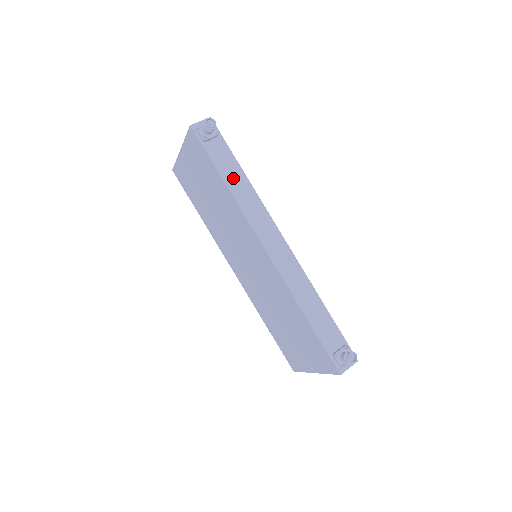
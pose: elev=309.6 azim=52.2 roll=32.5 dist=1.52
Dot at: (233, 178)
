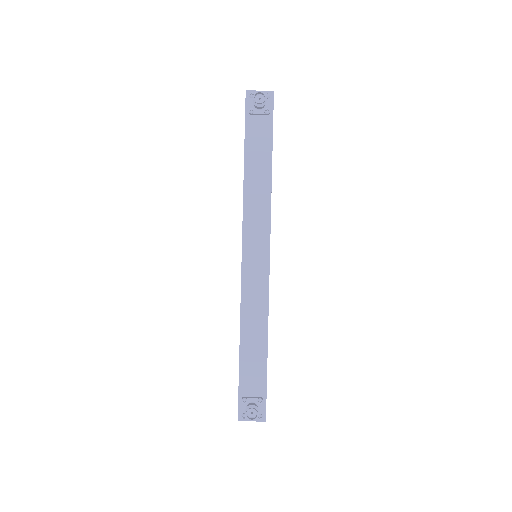
Dot at: (256, 166)
